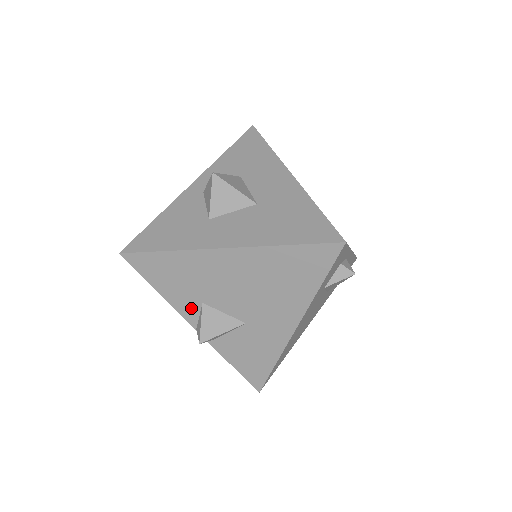
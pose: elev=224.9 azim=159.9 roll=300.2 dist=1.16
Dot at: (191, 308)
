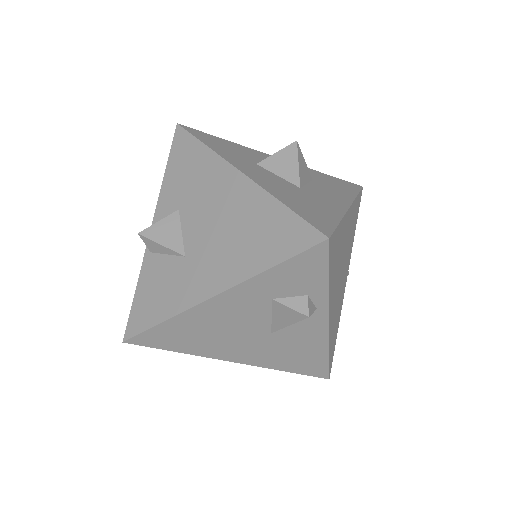
Dot at: (168, 208)
